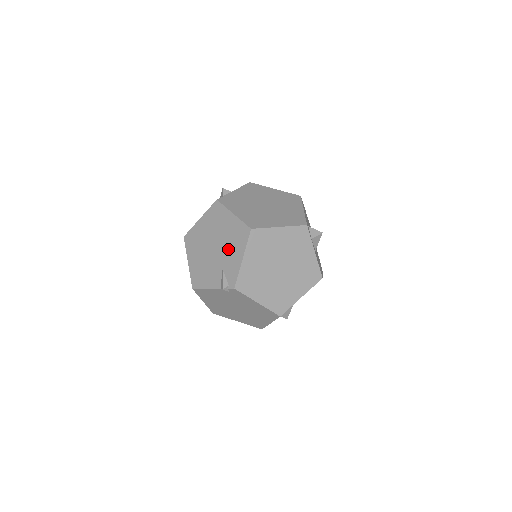
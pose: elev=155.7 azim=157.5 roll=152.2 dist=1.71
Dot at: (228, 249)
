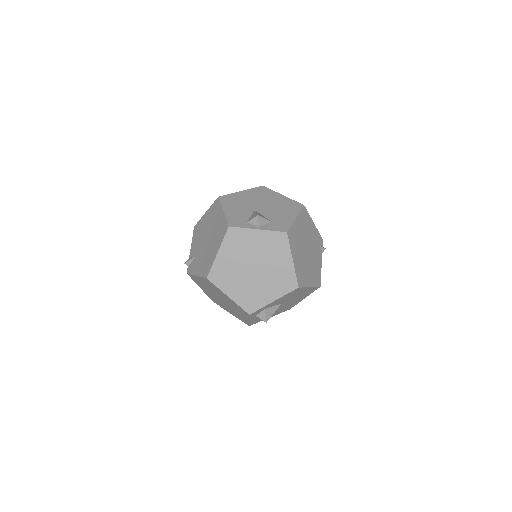
Dot at: (203, 257)
